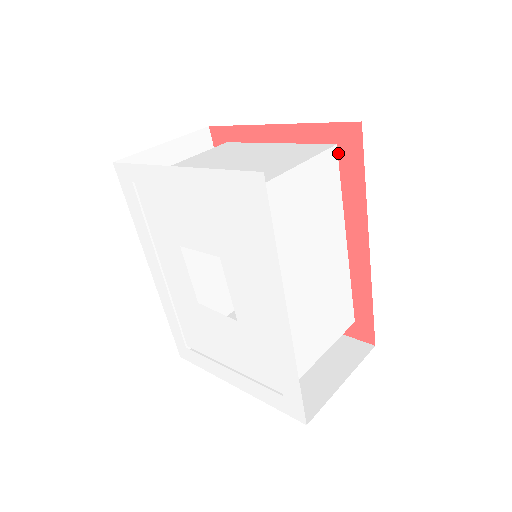
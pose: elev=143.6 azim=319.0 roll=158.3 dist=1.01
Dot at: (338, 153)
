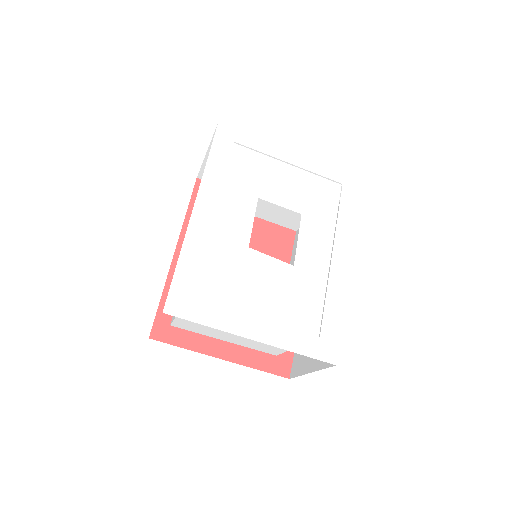
Dot at: occluded
